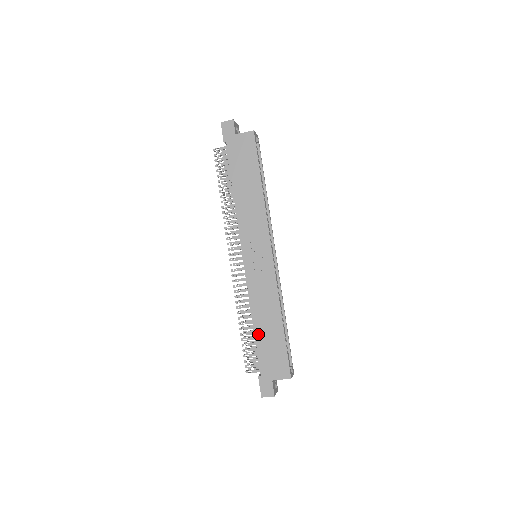
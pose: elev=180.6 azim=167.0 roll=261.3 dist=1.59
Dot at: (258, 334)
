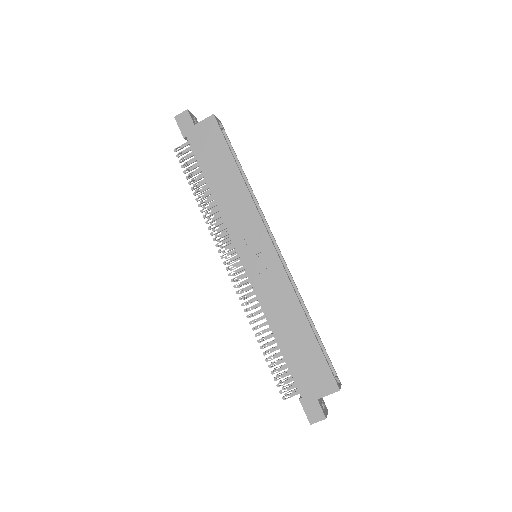
Dot at: (284, 347)
